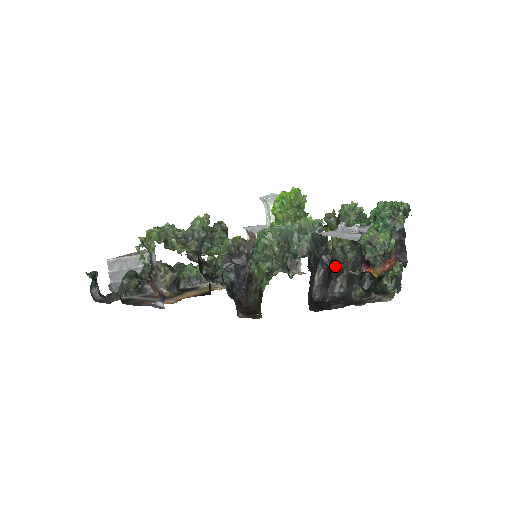
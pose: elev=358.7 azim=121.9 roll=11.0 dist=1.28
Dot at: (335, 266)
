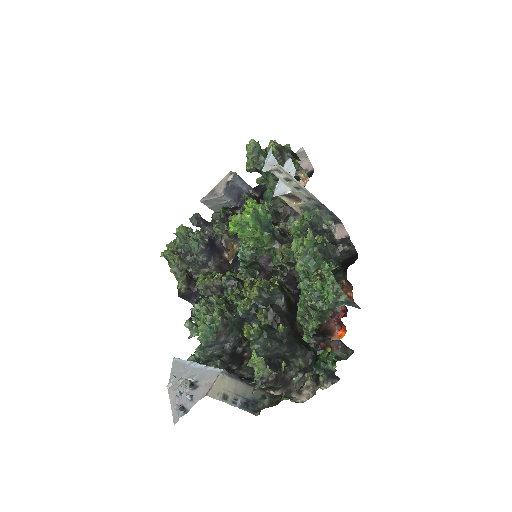
Dot at: occluded
